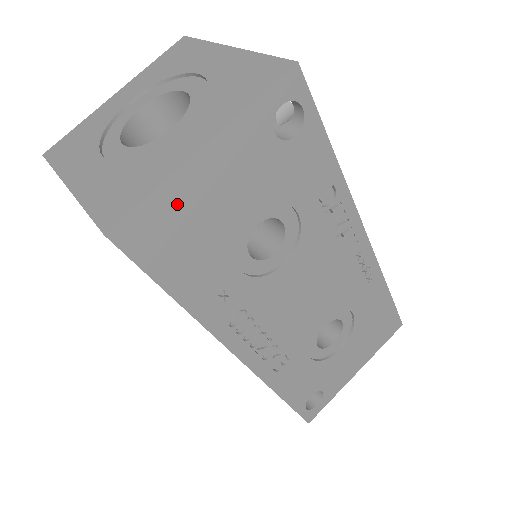
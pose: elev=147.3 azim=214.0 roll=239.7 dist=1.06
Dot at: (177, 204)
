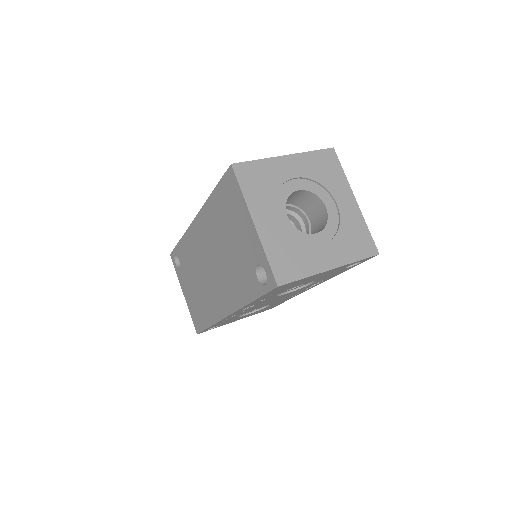
Dot at: occluded
